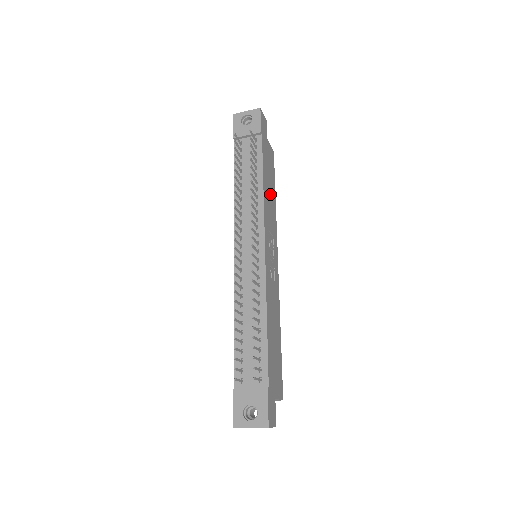
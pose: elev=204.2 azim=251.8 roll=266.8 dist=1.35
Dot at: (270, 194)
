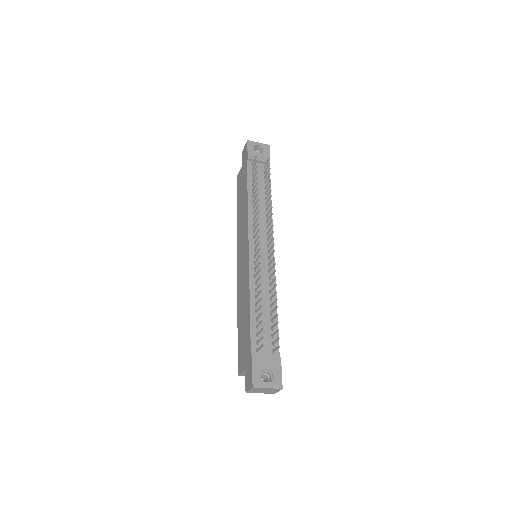
Dot at: occluded
